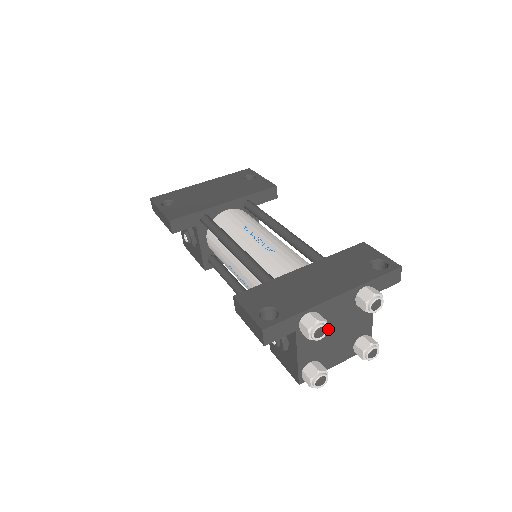
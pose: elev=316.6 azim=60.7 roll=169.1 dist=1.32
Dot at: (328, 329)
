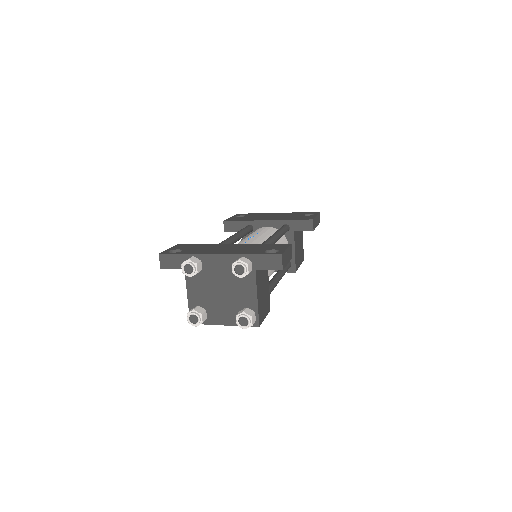
Dot at: (213, 282)
